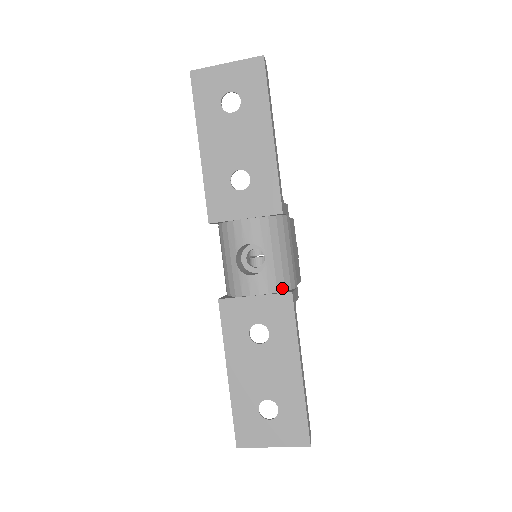
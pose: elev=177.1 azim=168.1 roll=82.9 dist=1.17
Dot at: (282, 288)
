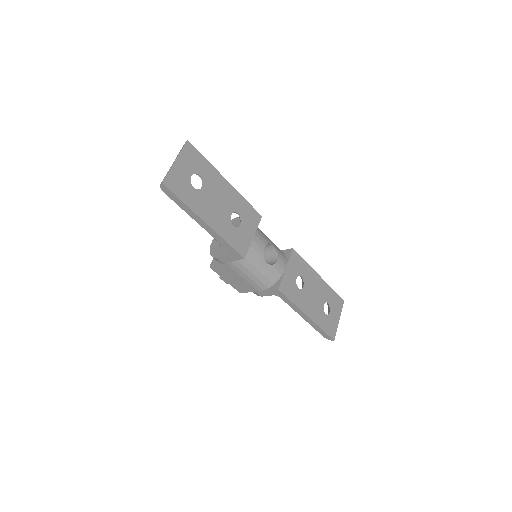
Dot at: (284, 254)
